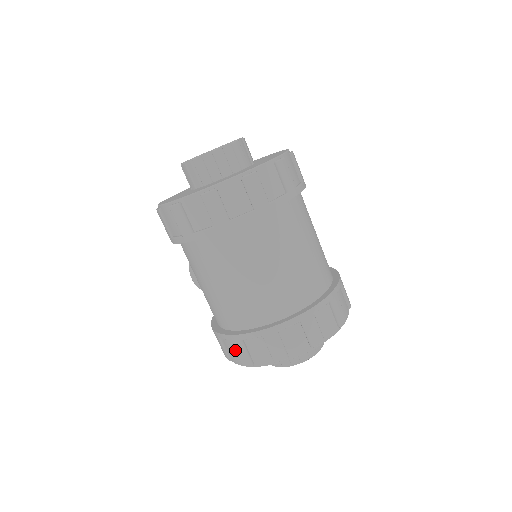
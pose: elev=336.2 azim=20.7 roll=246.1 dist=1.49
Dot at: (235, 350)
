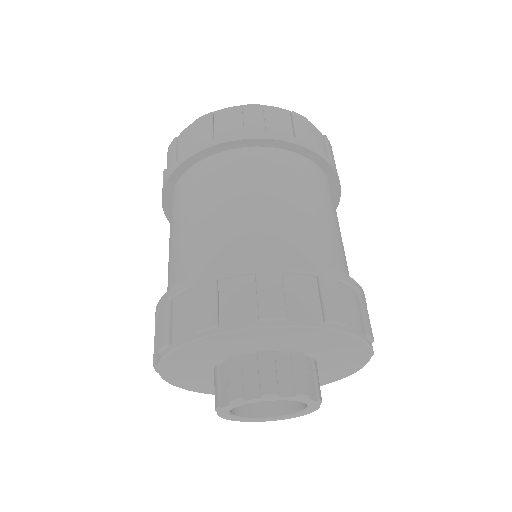
Dot at: occluded
